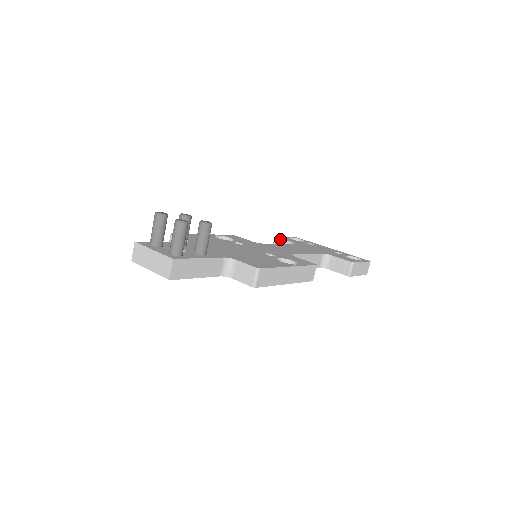
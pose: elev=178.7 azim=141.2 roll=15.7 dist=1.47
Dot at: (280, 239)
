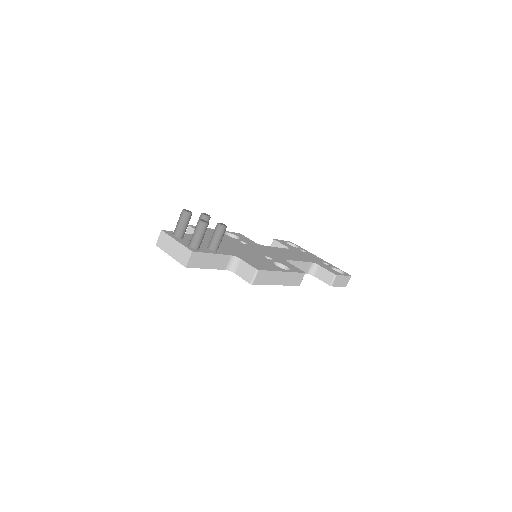
Dot at: (278, 242)
